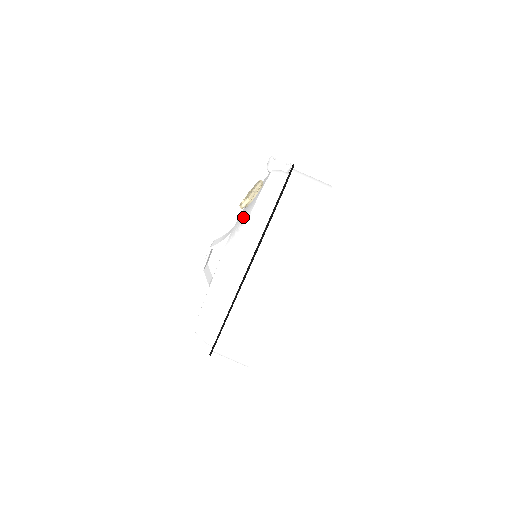
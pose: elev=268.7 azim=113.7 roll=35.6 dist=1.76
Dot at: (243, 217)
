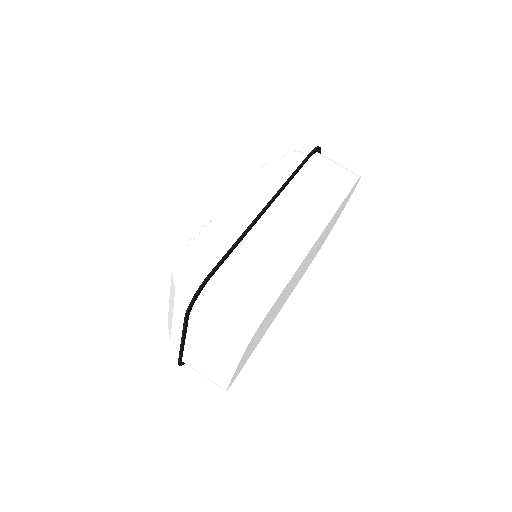
Dot at: occluded
